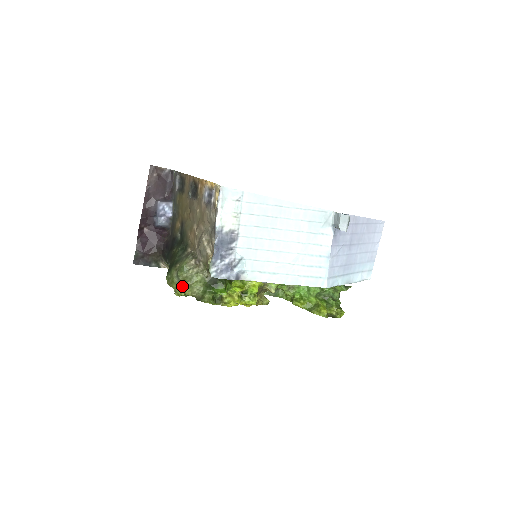
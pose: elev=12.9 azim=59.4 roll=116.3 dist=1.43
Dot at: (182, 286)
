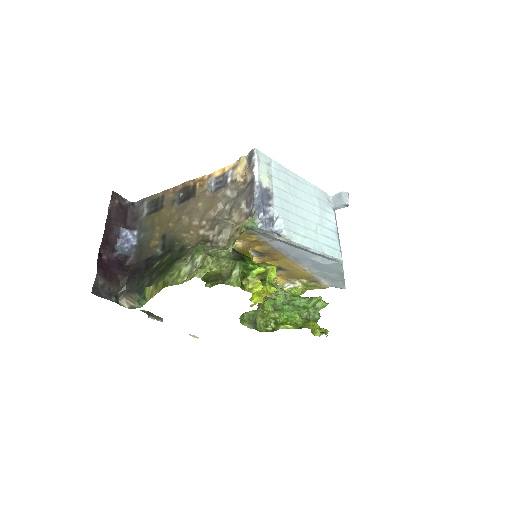
Dot at: (206, 263)
